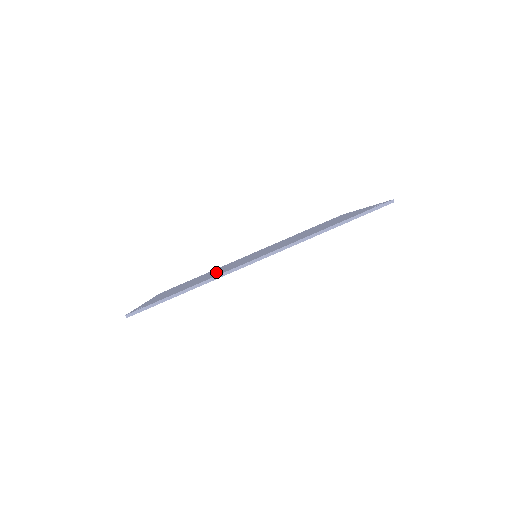
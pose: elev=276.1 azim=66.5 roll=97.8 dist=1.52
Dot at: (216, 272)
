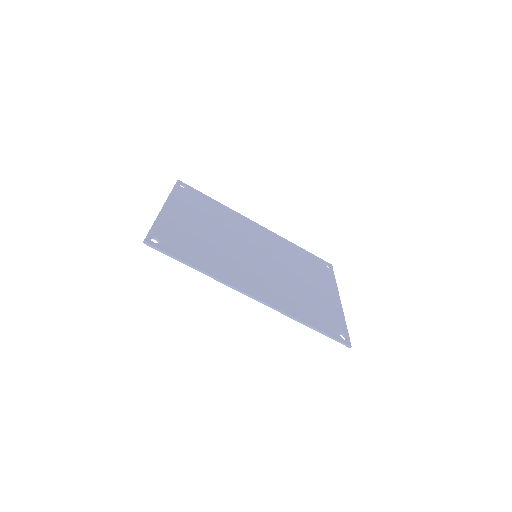
Dot at: (223, 246)
